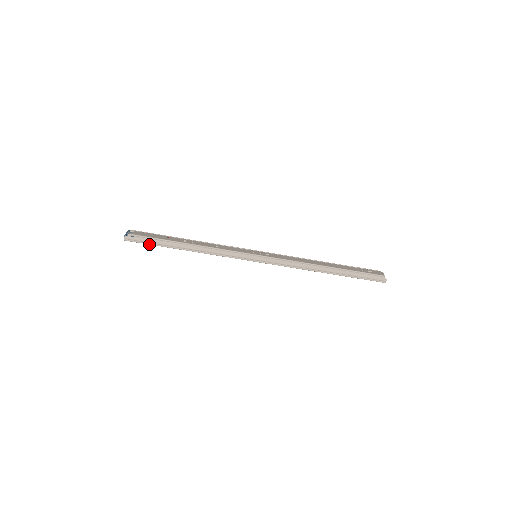
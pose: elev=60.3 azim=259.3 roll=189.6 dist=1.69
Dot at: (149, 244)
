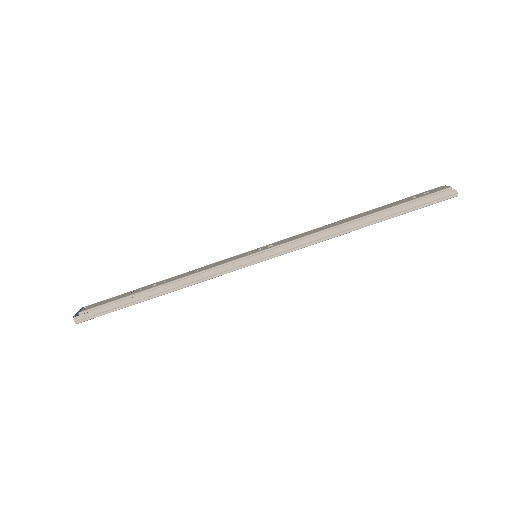
Dot at: occluded
